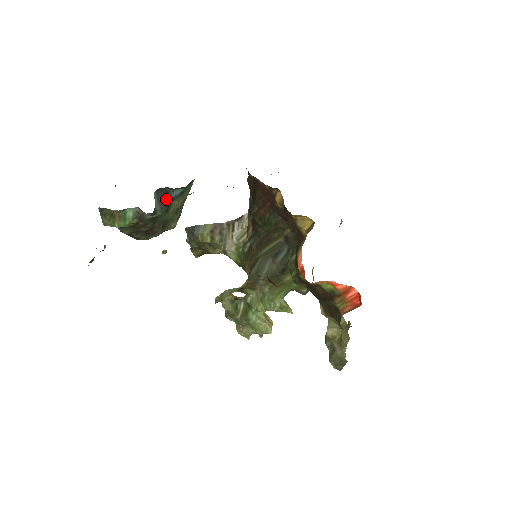
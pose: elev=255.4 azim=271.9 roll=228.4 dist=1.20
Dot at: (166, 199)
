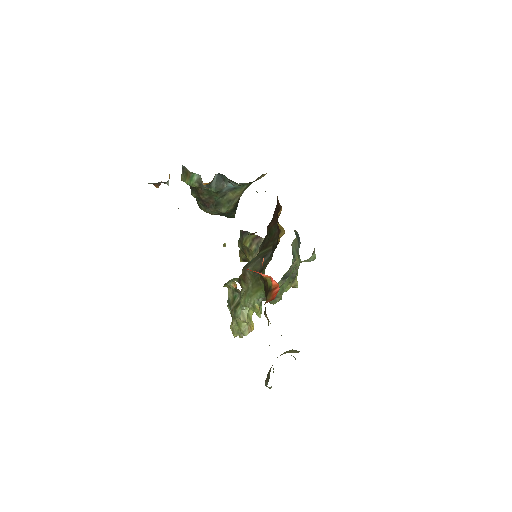
Dot at: (222, 184)
